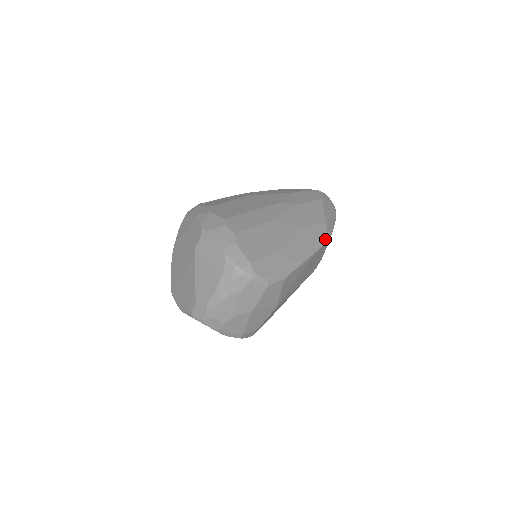
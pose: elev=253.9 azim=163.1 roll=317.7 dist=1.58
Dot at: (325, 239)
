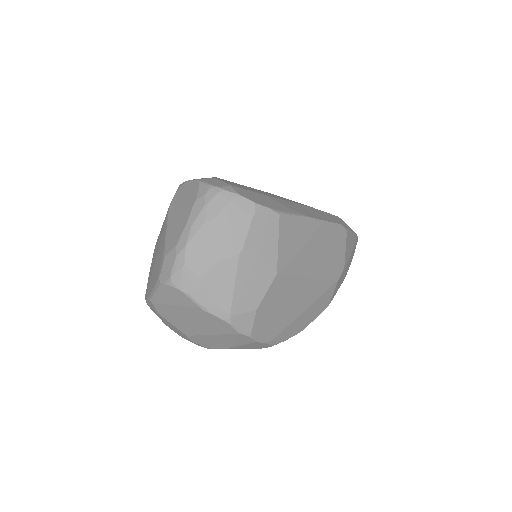
Dot at: (339, 222)
